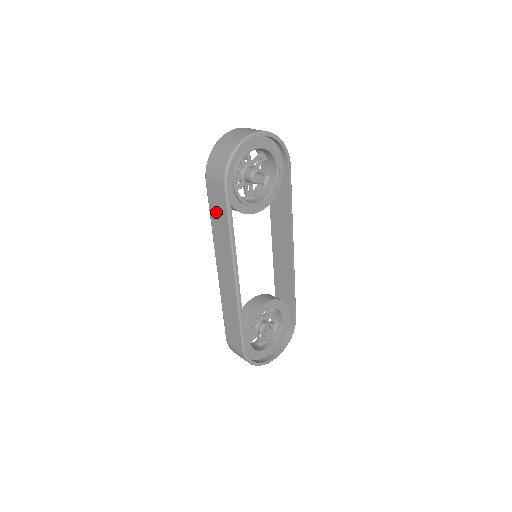
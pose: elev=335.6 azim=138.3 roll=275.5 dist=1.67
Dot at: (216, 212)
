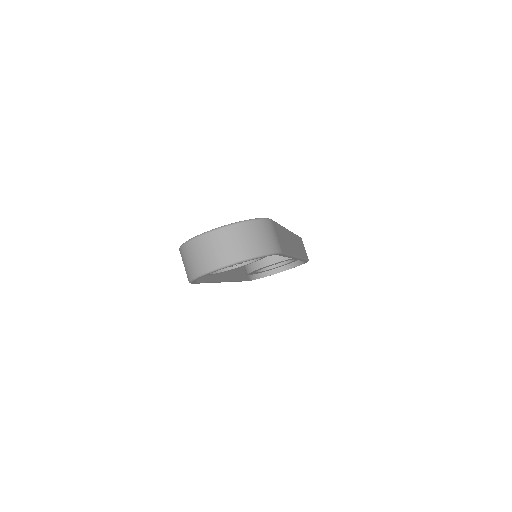
Dot at: occluded
